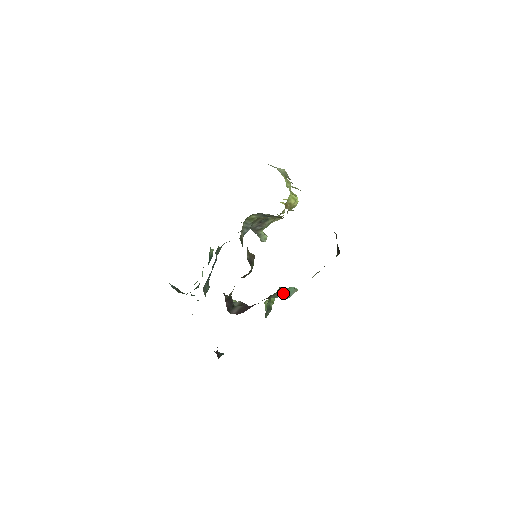
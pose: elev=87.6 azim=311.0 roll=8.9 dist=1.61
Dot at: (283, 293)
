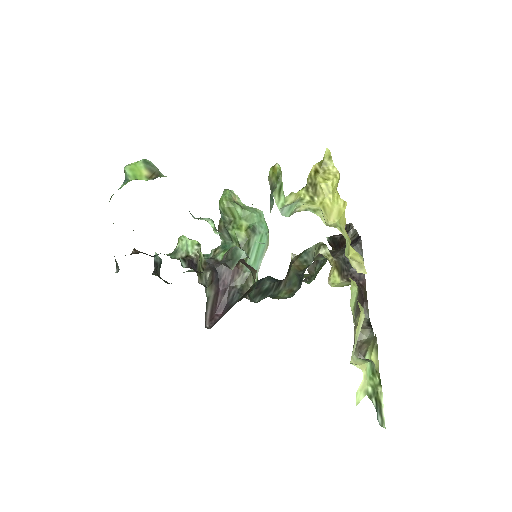
Dot at: (255, 254)
